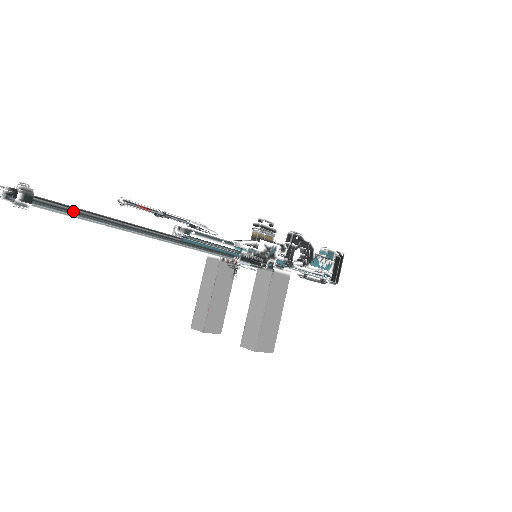
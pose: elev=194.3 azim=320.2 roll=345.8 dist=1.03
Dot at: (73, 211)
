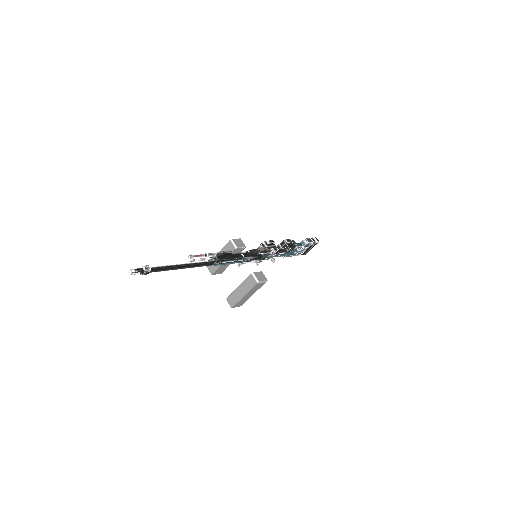
Dot at: (165, 270)
